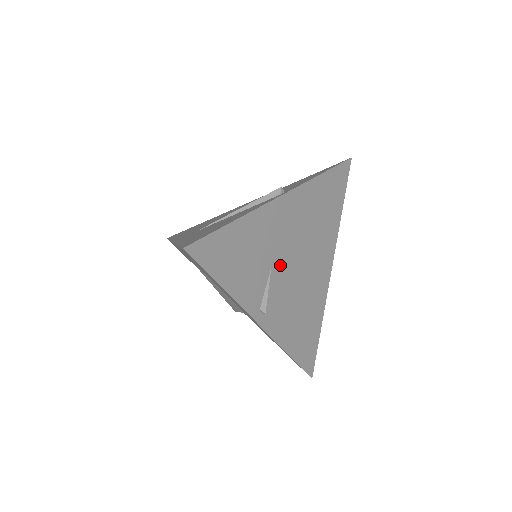
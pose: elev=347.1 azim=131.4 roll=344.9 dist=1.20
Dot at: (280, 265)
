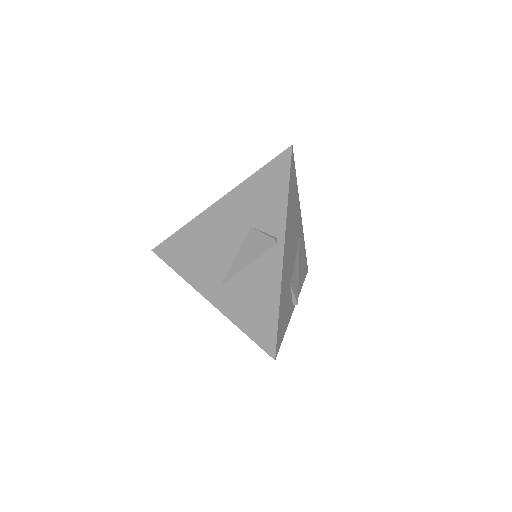
Dot at: (291, 274)
